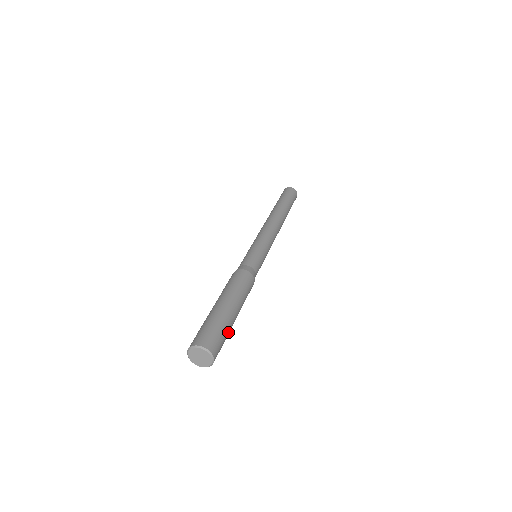
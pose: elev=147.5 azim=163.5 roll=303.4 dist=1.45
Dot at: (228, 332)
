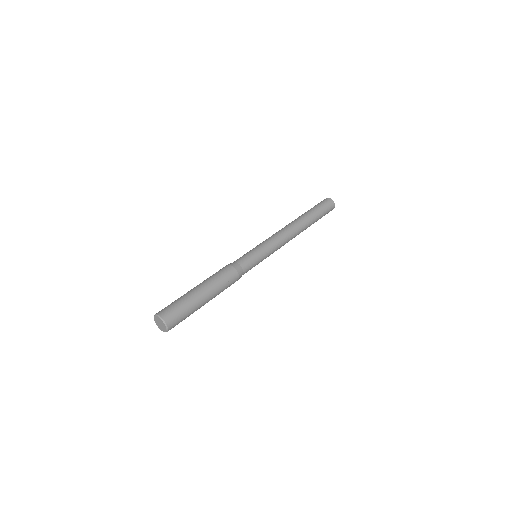
Dot at: (187, 303)
